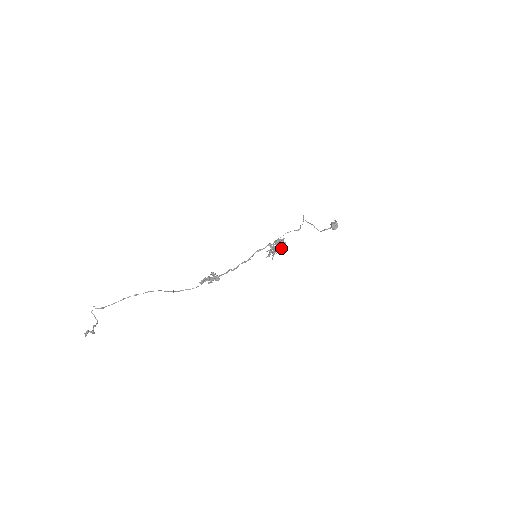
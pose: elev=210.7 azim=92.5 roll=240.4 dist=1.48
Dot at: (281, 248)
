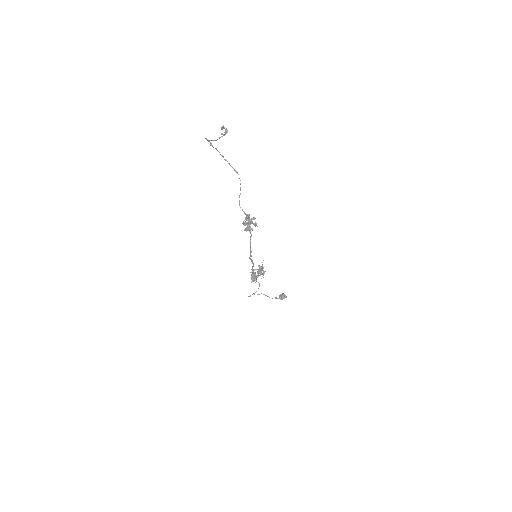
Dot at: (263, 273)
